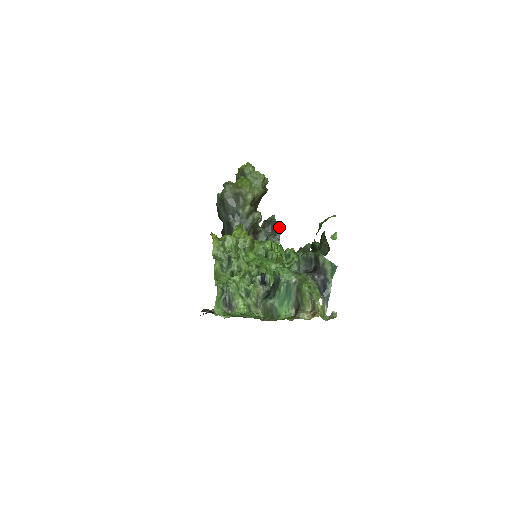
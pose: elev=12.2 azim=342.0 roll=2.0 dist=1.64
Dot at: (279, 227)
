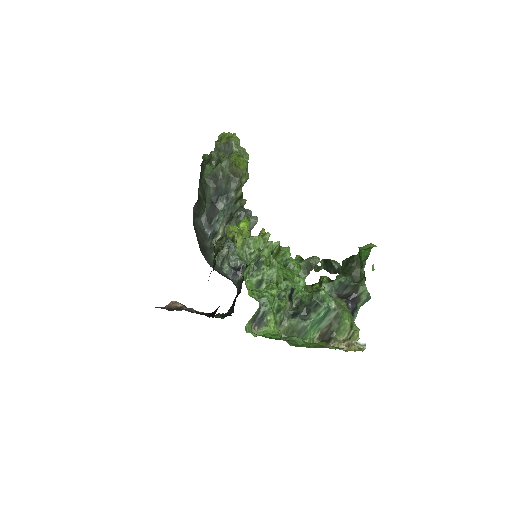
Dot at: (255, 219)
